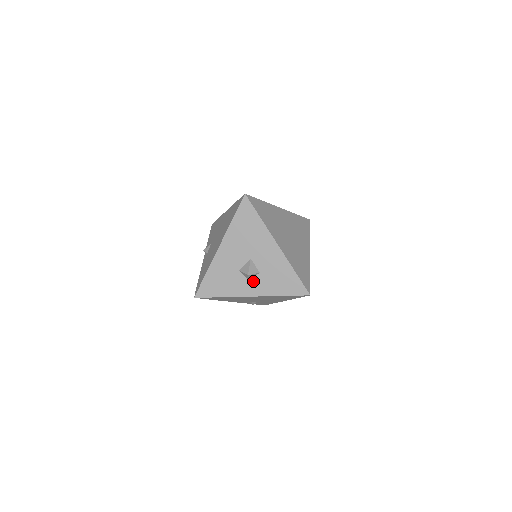
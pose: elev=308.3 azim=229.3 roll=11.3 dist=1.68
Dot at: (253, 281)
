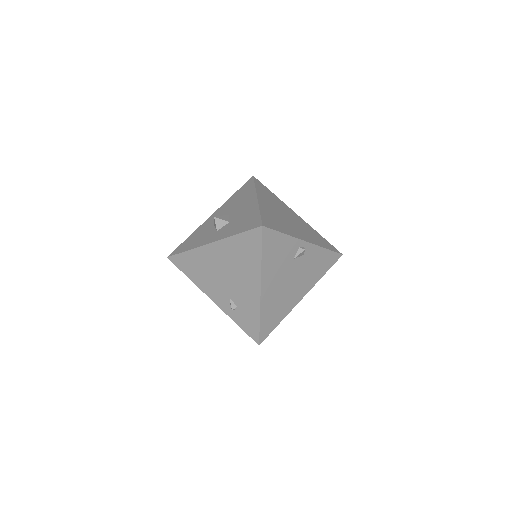
Dot at: (220, 230)
